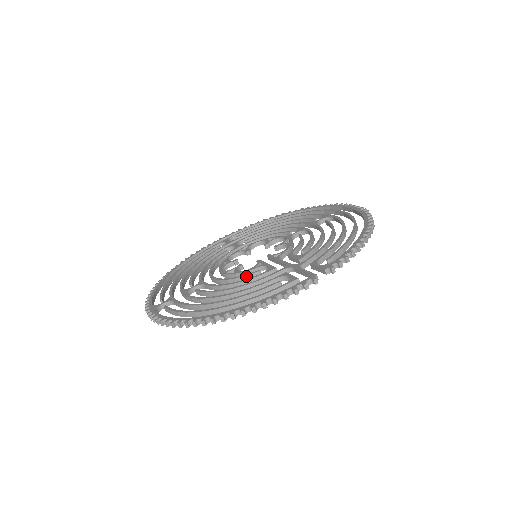
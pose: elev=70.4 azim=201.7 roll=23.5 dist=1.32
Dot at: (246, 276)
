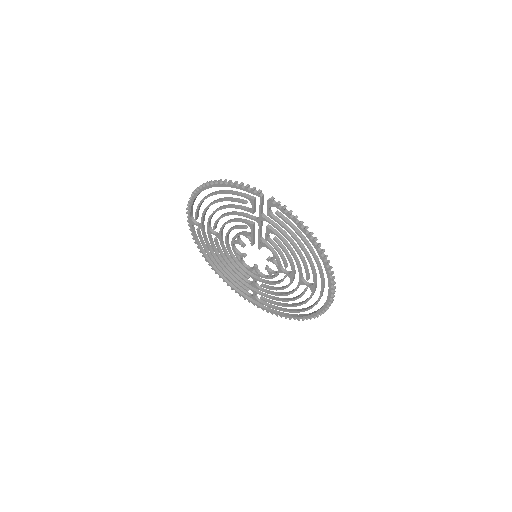
Dot at: (240, 225)
